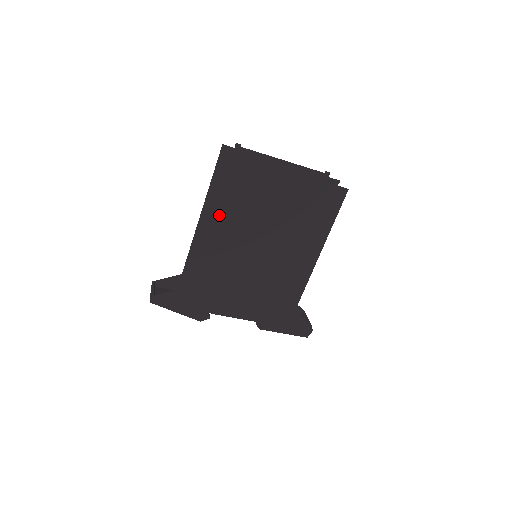
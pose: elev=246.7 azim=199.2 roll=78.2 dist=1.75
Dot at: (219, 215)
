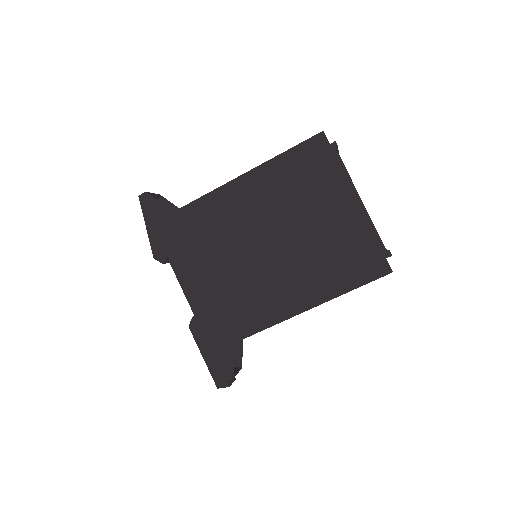
Dot at: (265, 178)
